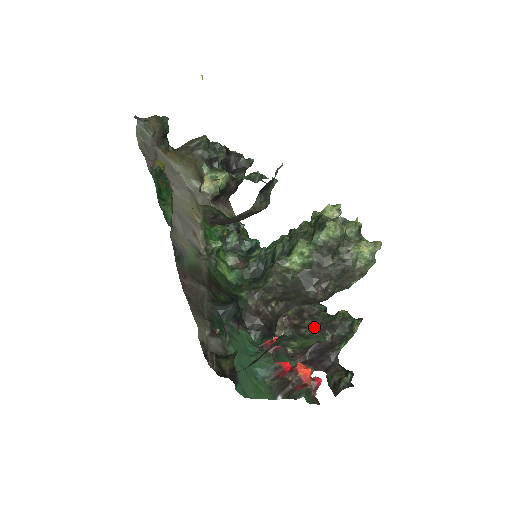
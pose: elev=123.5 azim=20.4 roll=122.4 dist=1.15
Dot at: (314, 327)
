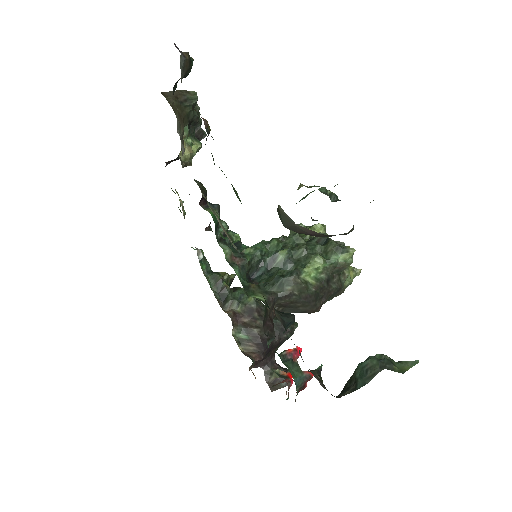
Dot at: occluded
